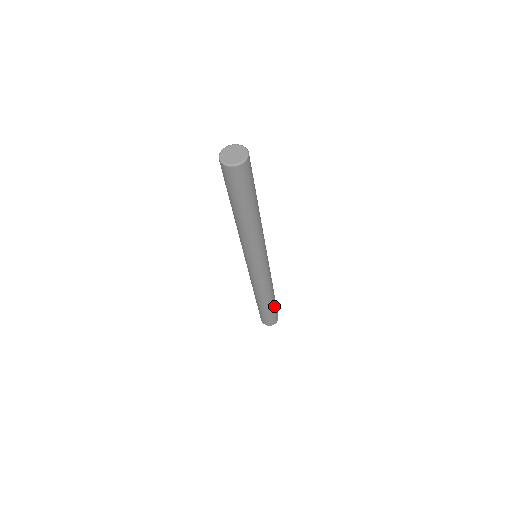
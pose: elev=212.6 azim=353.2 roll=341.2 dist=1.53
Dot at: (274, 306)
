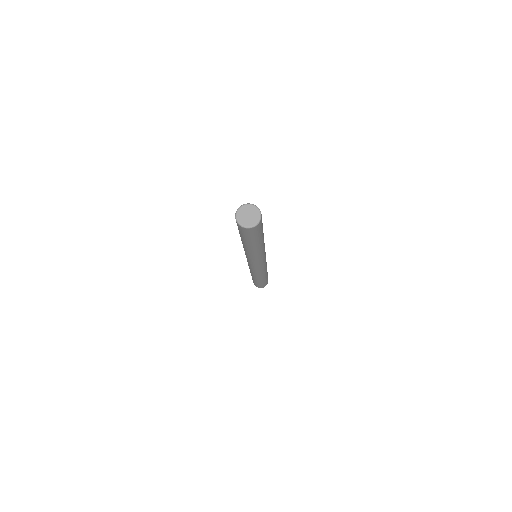
Dot at: (267, 277)
